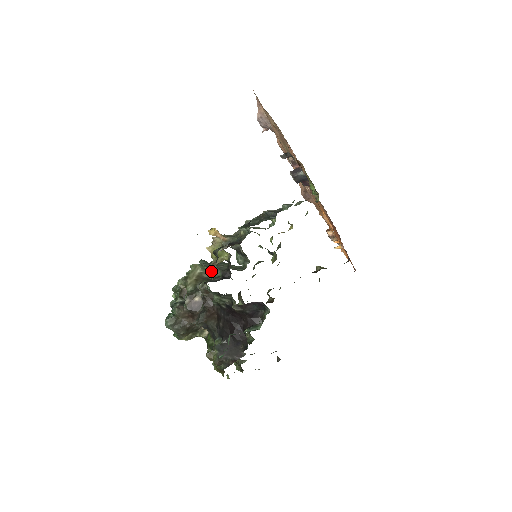
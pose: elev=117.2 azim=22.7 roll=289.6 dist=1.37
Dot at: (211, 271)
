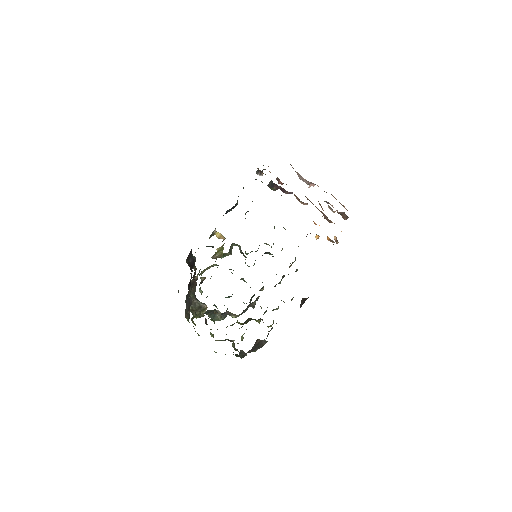
Dot at: occluded
